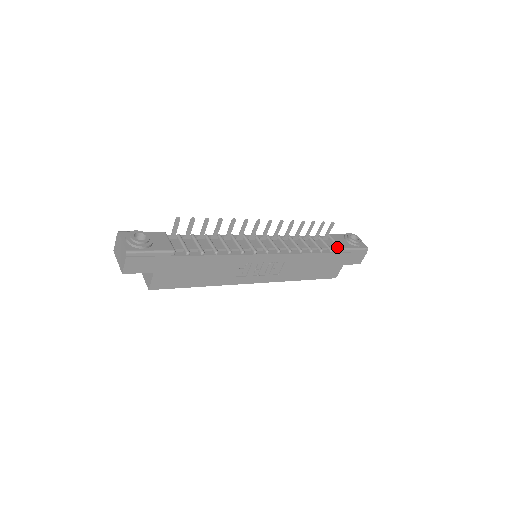
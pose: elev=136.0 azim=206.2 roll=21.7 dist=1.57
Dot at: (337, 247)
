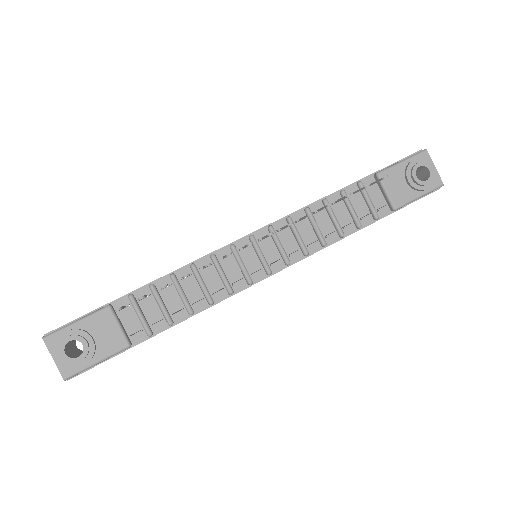
Dot at: (388, 206)
